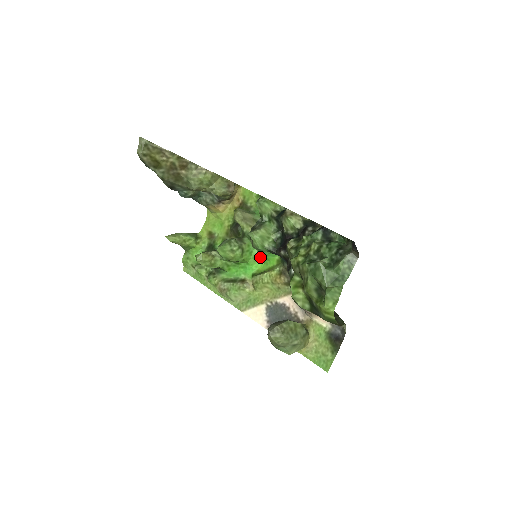
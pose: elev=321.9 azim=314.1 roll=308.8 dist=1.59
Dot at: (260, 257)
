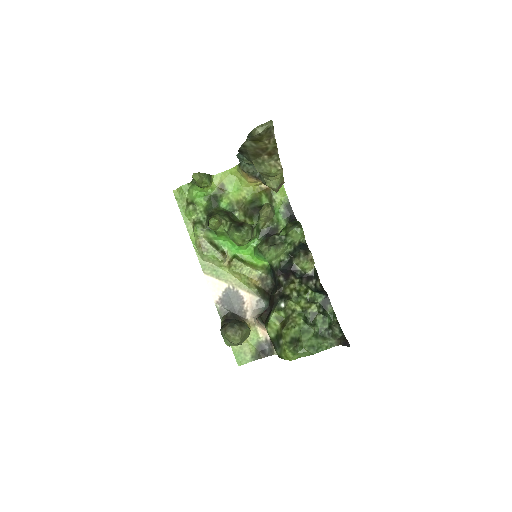
Dot at: (252, 248)
